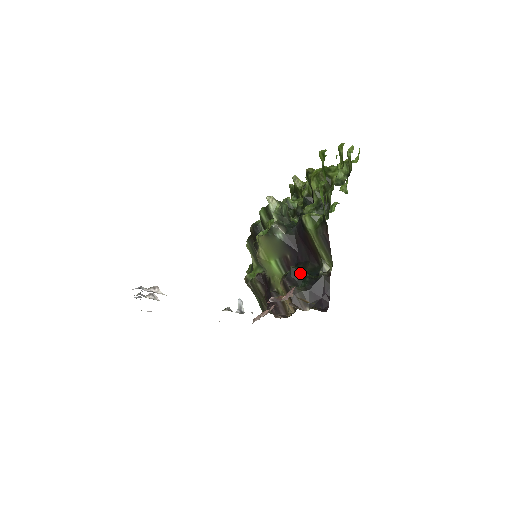
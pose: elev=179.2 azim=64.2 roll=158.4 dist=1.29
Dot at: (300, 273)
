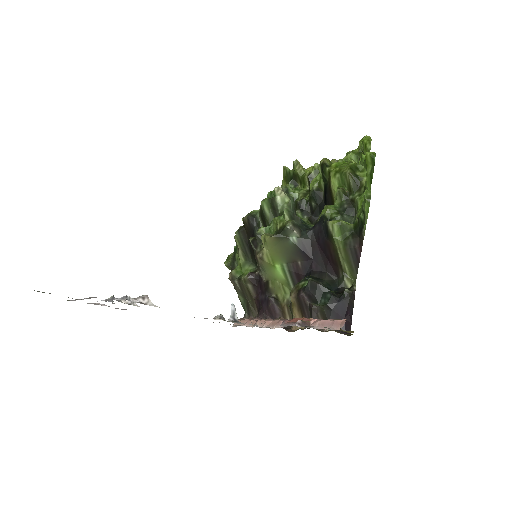
Dot at: (319, 287)
